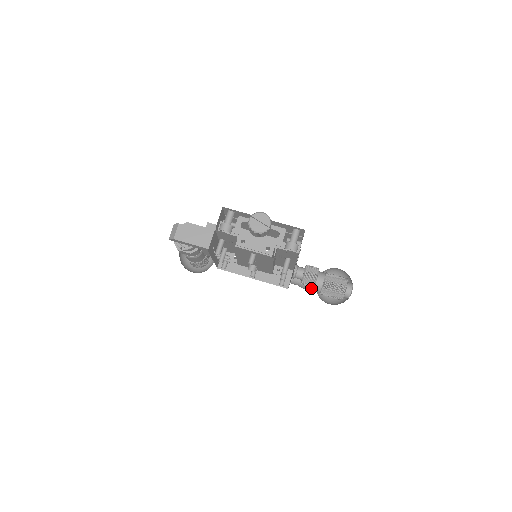
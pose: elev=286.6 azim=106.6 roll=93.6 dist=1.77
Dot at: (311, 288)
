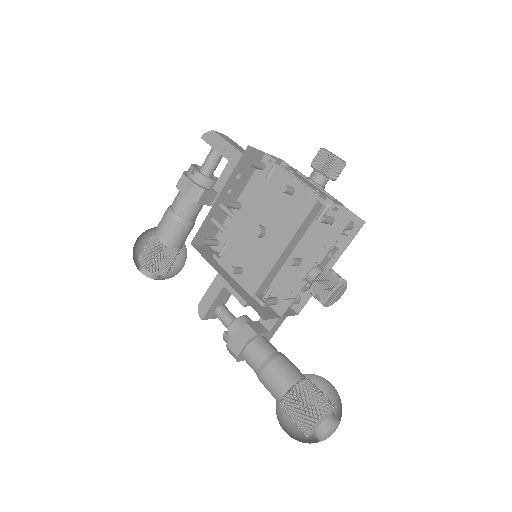
Dot at: (279, 375)
